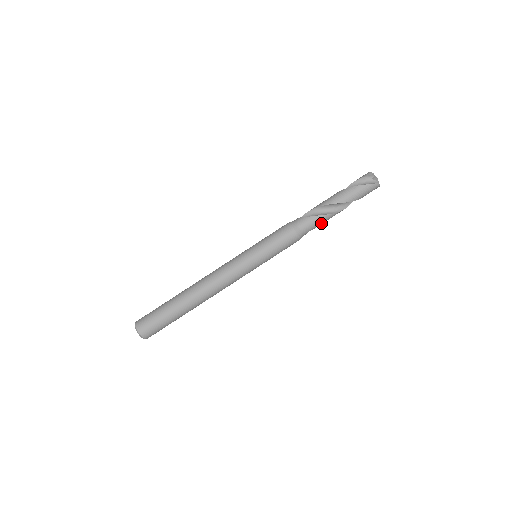
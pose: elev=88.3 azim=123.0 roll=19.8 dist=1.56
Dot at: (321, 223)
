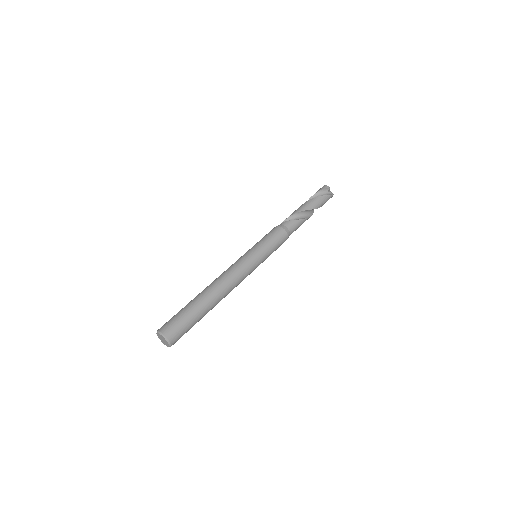
Dot at: occluded
